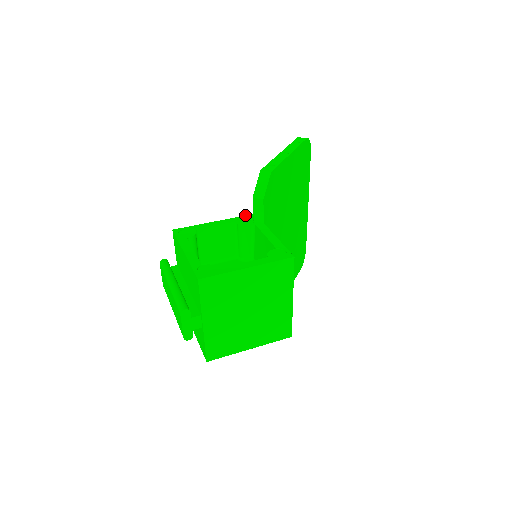
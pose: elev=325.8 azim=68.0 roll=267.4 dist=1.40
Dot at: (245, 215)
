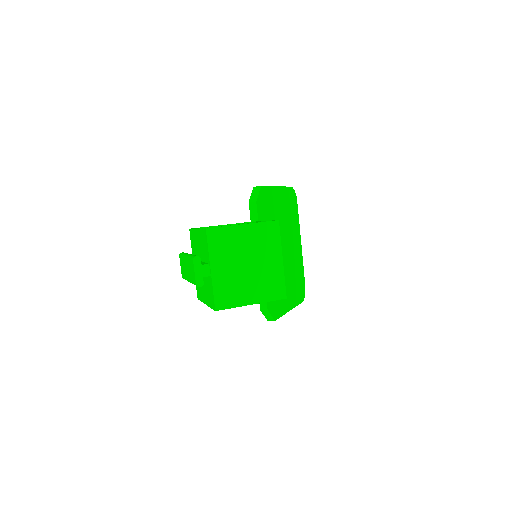
Dot at: (245, 222)
